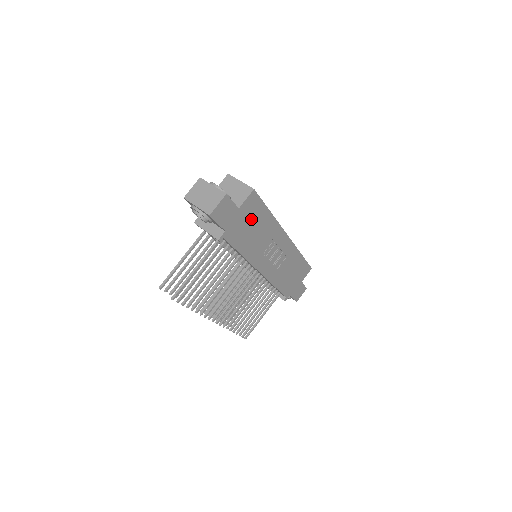
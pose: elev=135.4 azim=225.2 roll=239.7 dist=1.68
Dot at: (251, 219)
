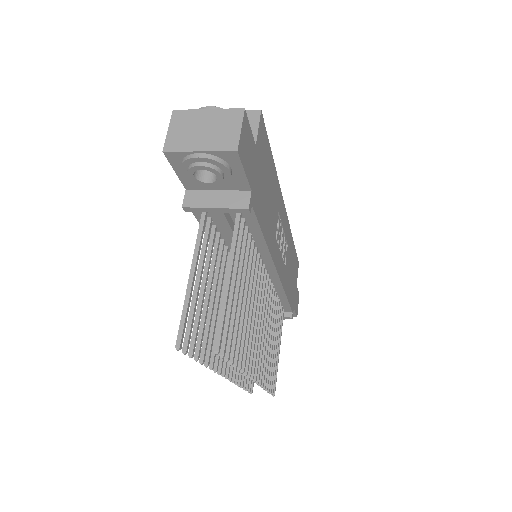
Dot at: (264, 171)
